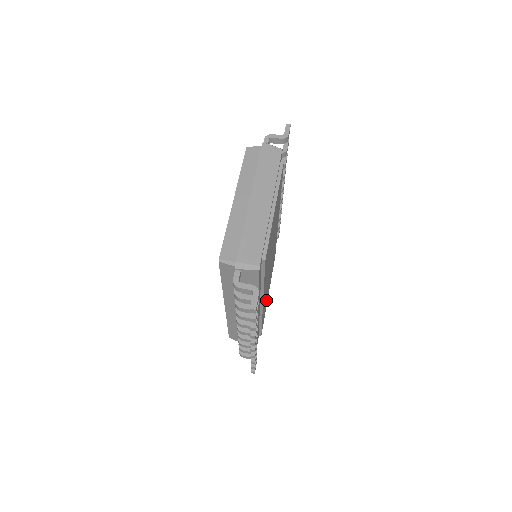
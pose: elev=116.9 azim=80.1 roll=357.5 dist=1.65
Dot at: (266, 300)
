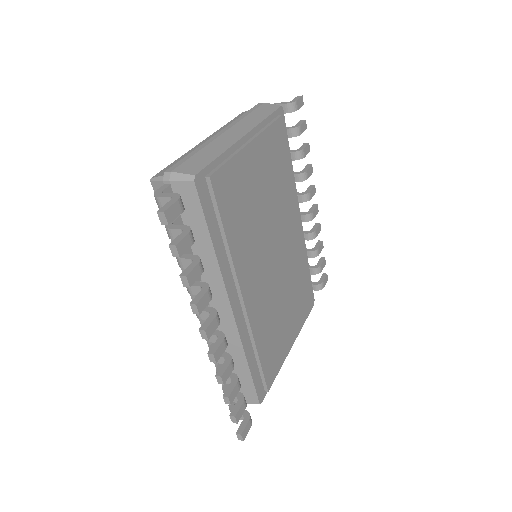
Dot at: (277, 335)
